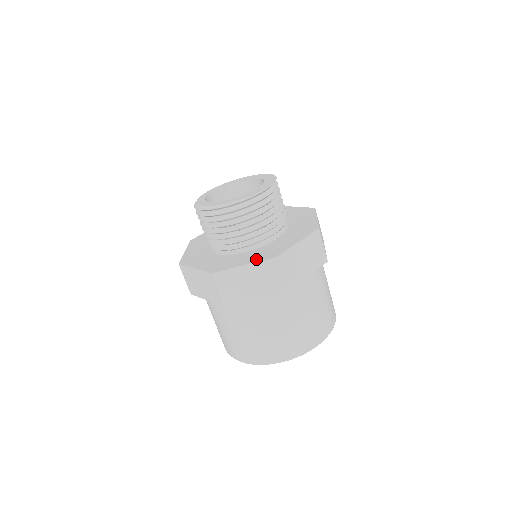
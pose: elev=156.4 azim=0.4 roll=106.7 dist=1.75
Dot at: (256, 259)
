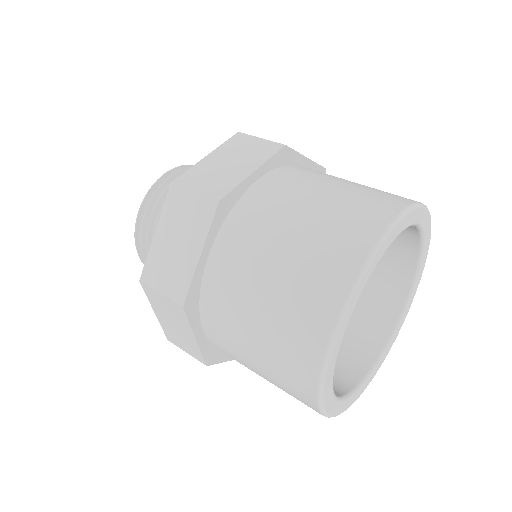
Dot at: occluded
